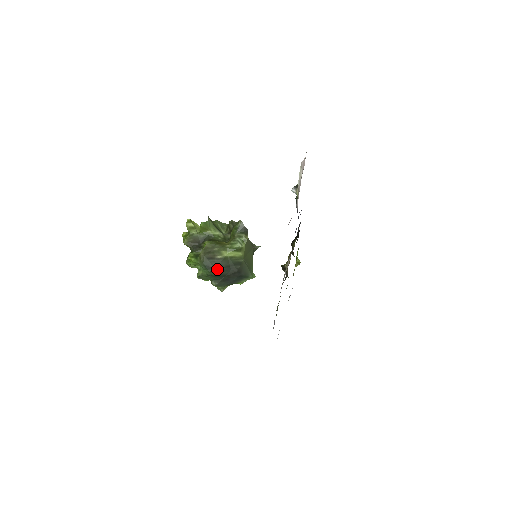
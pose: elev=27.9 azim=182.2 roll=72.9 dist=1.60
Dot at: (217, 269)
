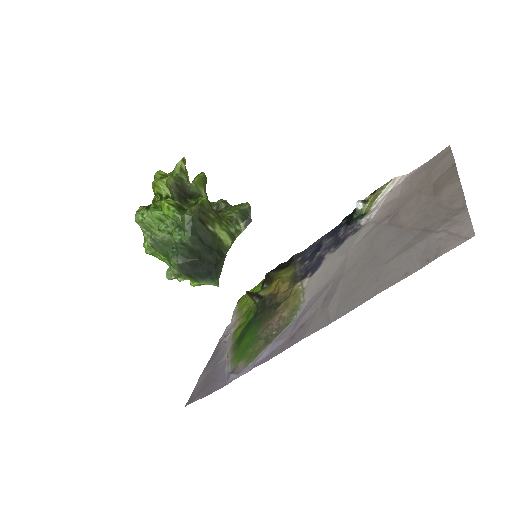
Dot at: (201, 241)
